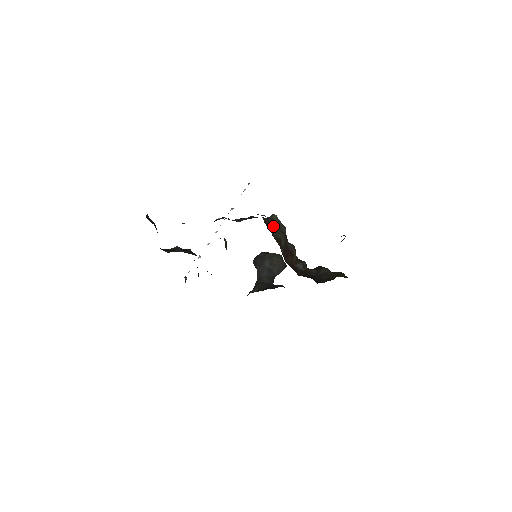
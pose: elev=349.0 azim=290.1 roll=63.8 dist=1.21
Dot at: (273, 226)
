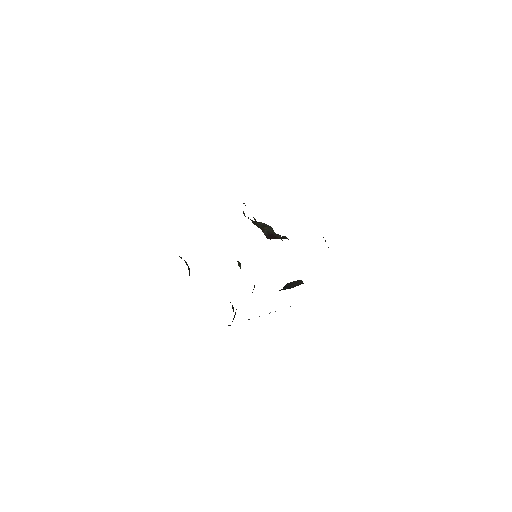
Dot at: (258, 224)
